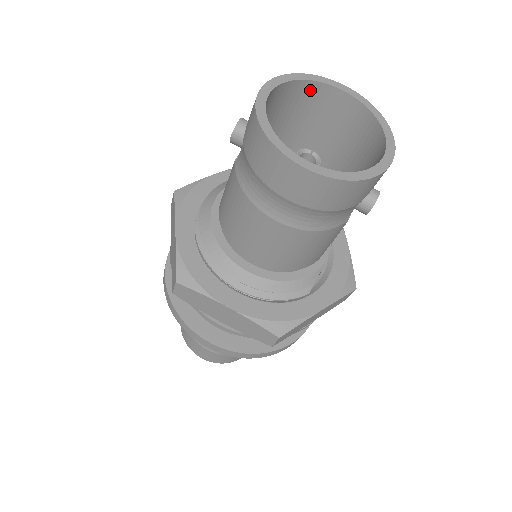
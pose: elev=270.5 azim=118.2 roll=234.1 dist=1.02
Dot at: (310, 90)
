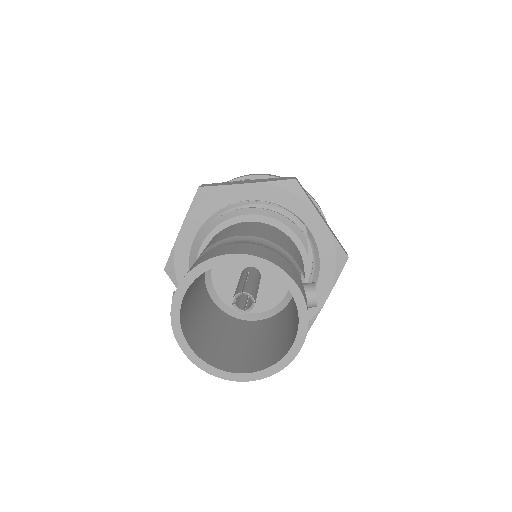
Dot at: occluded
